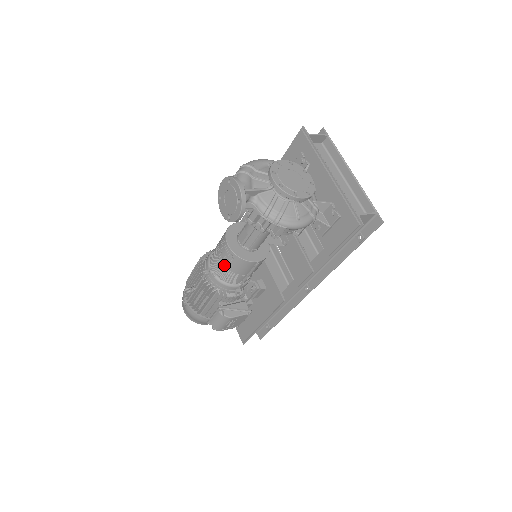
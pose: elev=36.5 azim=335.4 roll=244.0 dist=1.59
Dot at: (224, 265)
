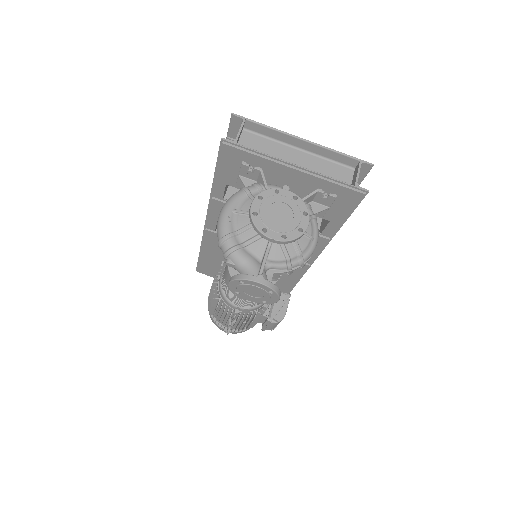
Dot at: occluded
